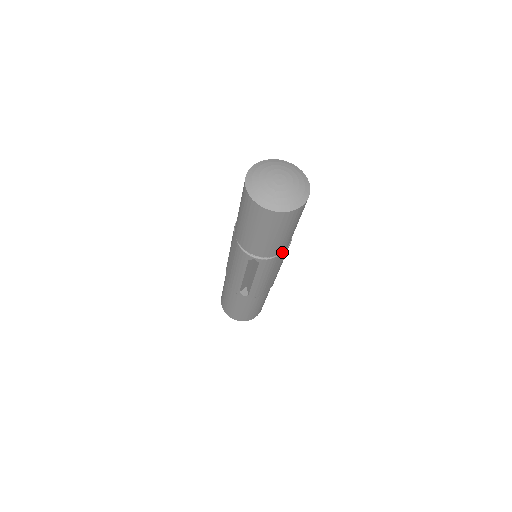
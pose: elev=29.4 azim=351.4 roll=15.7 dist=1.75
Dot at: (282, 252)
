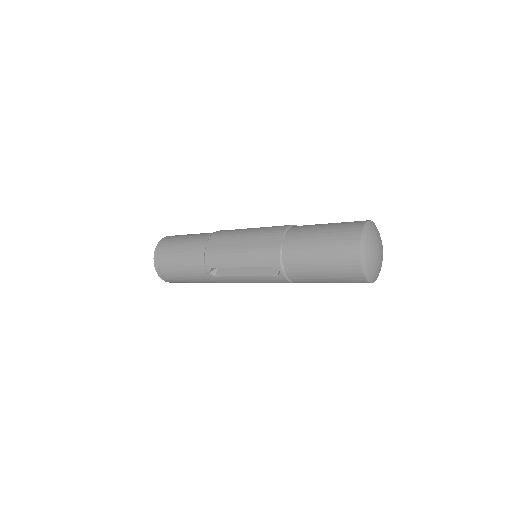
Dot at: occluded
